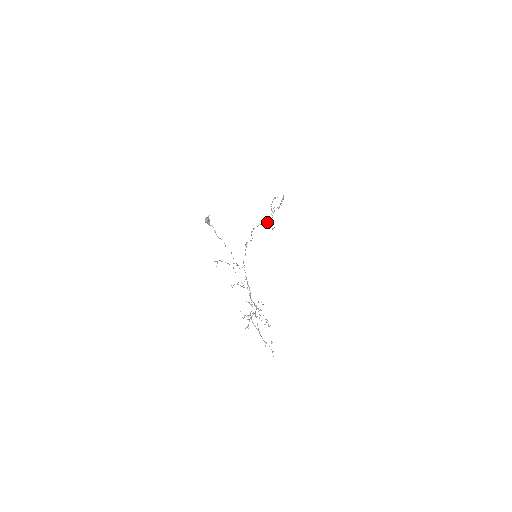
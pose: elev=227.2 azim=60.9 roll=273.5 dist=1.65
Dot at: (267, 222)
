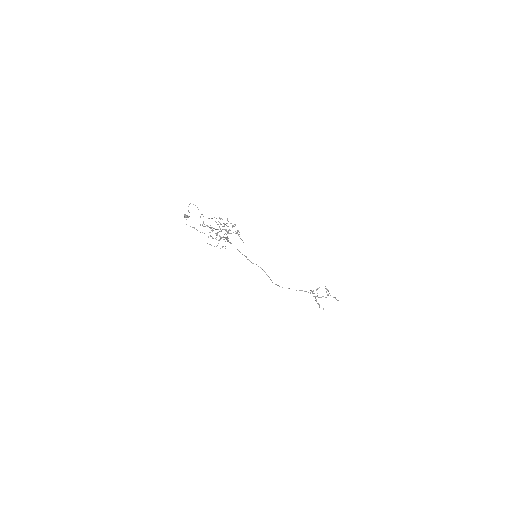
Dot at: (302, 290)
